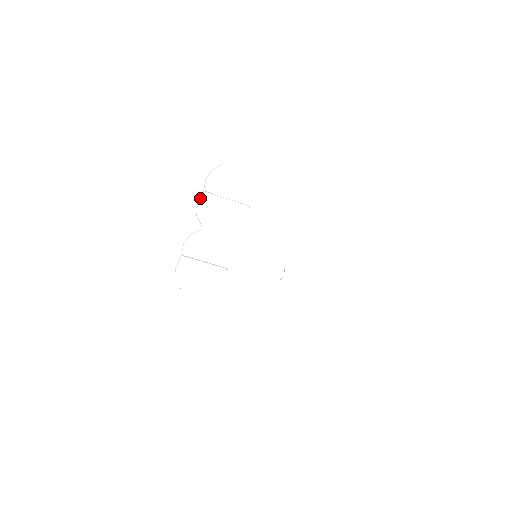
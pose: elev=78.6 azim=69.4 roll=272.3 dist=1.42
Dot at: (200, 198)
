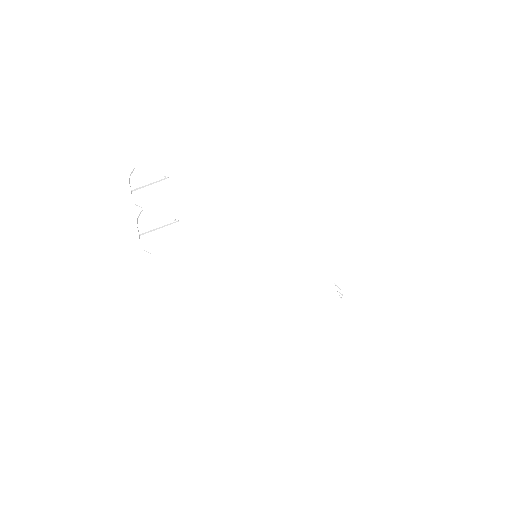
Dot at: occluded
